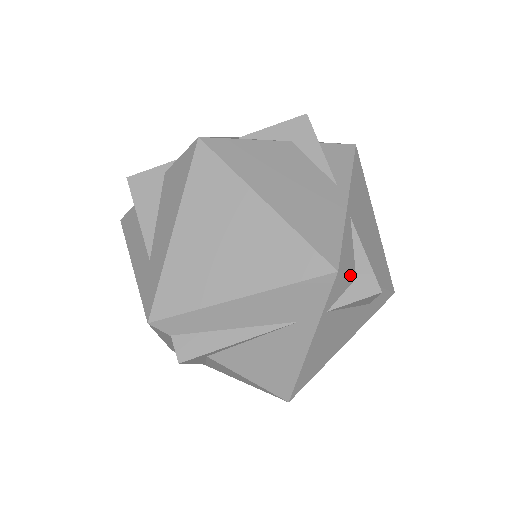
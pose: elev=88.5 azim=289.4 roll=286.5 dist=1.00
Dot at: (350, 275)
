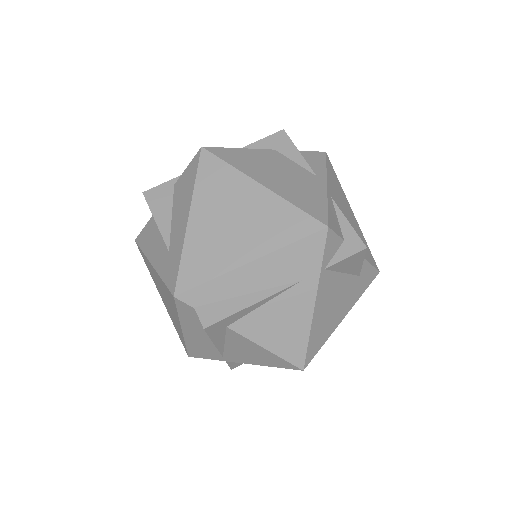
Dot at: (339, 235)
